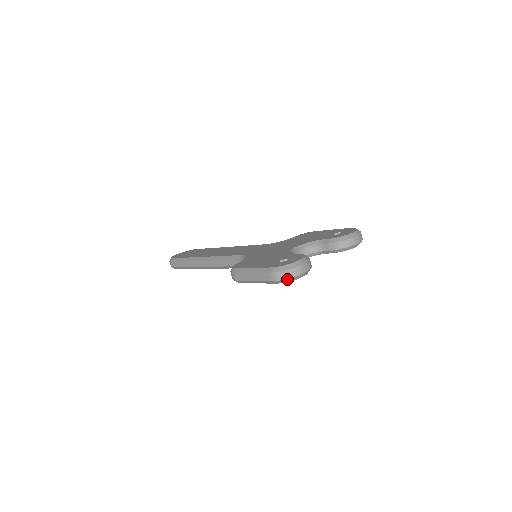
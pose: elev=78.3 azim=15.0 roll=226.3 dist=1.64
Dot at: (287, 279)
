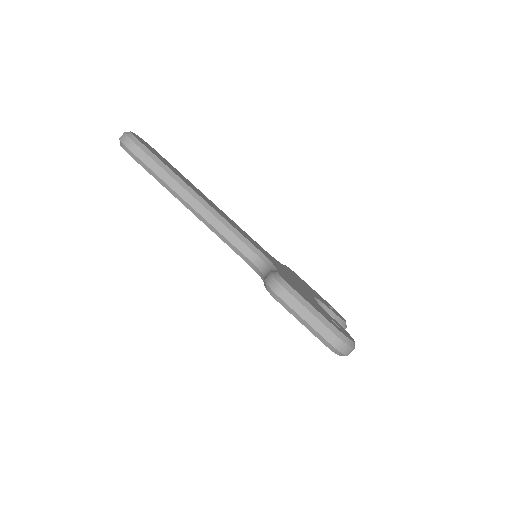
Dot at: (341, 353)
